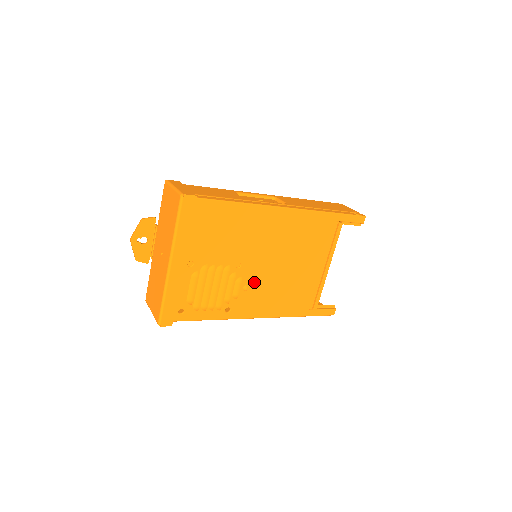
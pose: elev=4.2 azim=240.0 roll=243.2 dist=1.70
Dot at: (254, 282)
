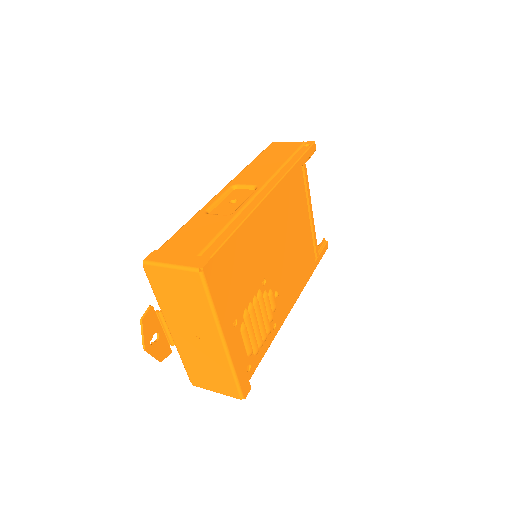
Dot at: (278, 283)
